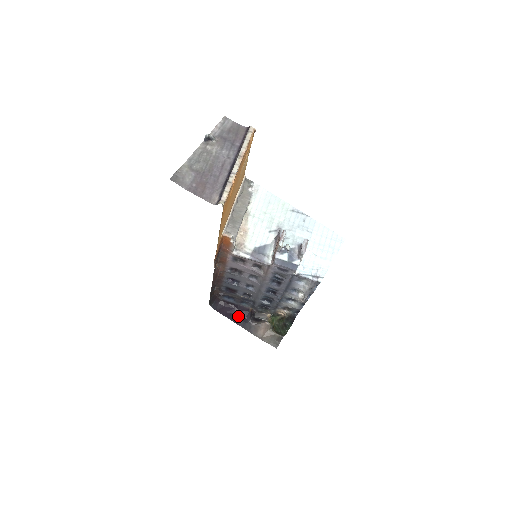
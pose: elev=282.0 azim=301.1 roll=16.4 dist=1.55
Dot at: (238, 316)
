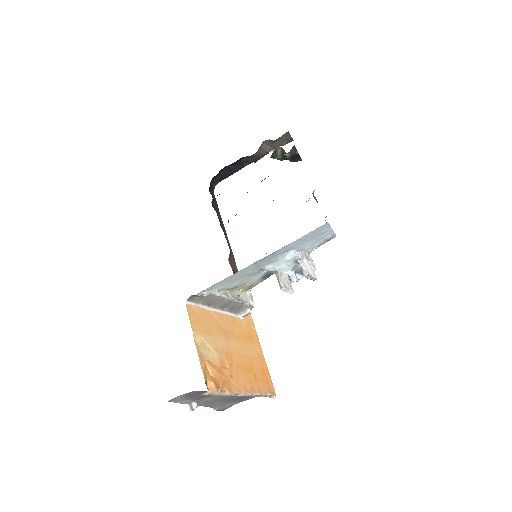
Dot at: (238, 164)
